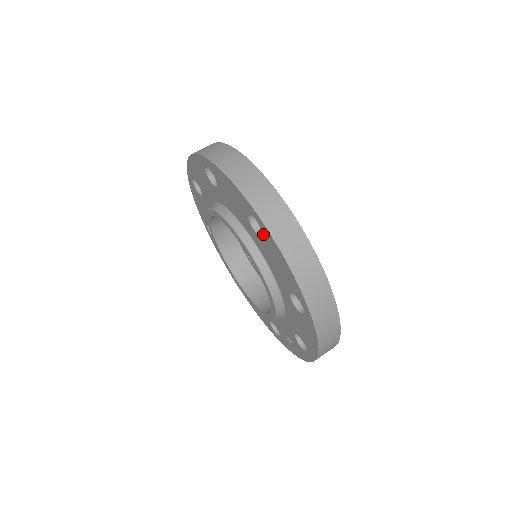
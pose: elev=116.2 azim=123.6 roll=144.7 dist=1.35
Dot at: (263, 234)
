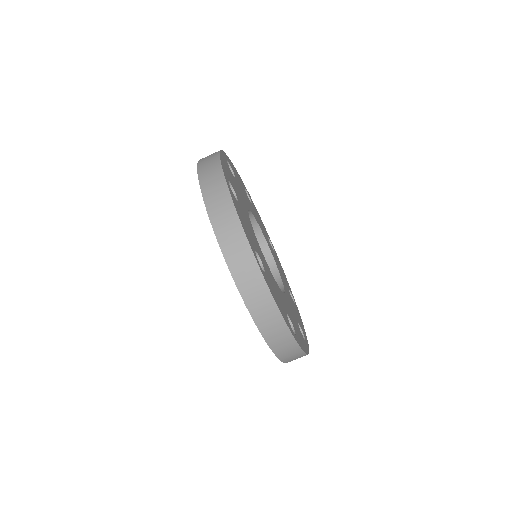
Dot at: occluded
